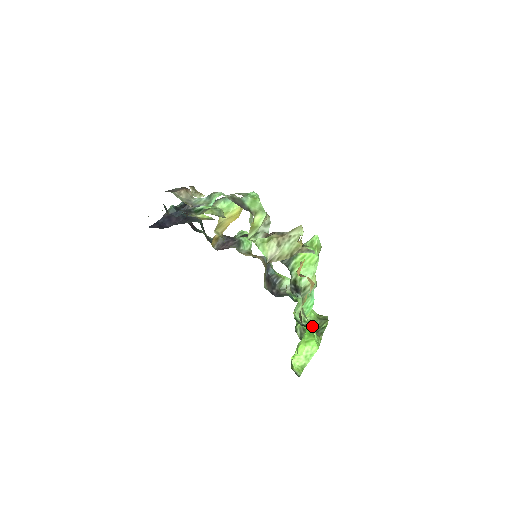
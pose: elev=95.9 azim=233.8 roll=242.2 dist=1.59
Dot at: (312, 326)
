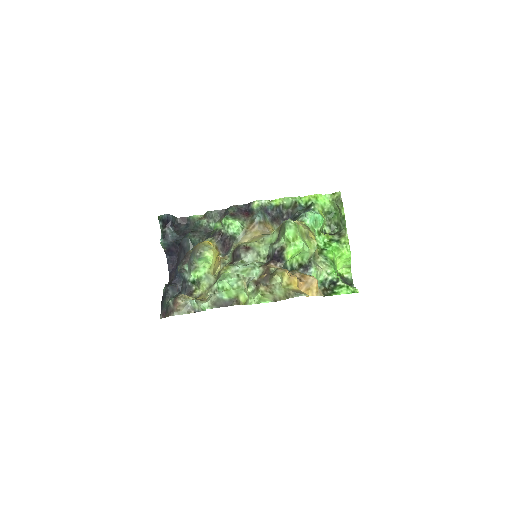
Dot at: (333, 210)
